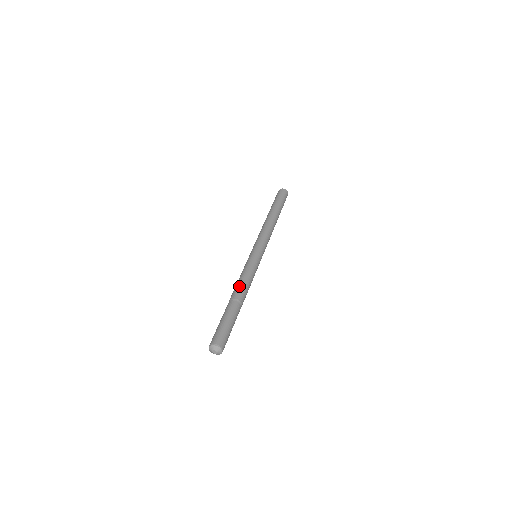
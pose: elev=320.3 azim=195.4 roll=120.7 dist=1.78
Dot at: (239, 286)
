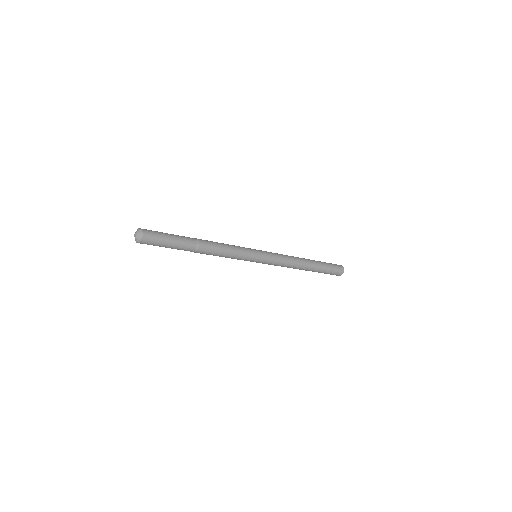
Dot at: occluded
